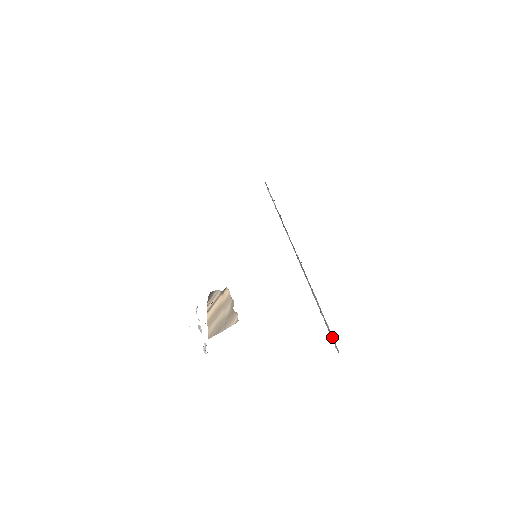
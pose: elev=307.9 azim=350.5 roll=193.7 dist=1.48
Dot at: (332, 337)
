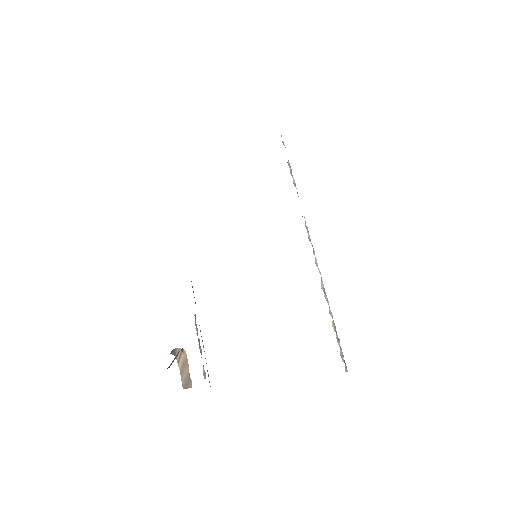
Dot at: occluded
